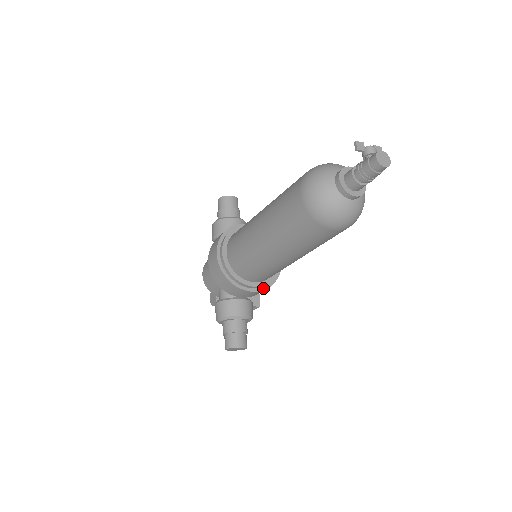
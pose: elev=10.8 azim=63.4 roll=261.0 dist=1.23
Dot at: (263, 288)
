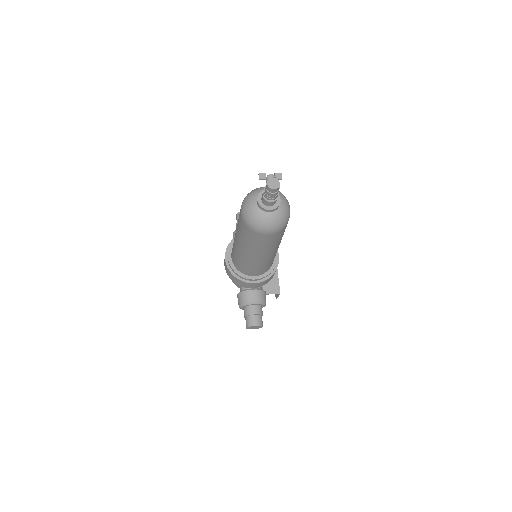
Dot at: (263, 279)
